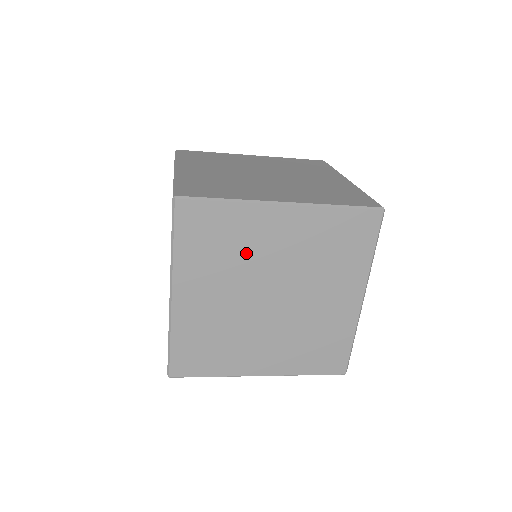
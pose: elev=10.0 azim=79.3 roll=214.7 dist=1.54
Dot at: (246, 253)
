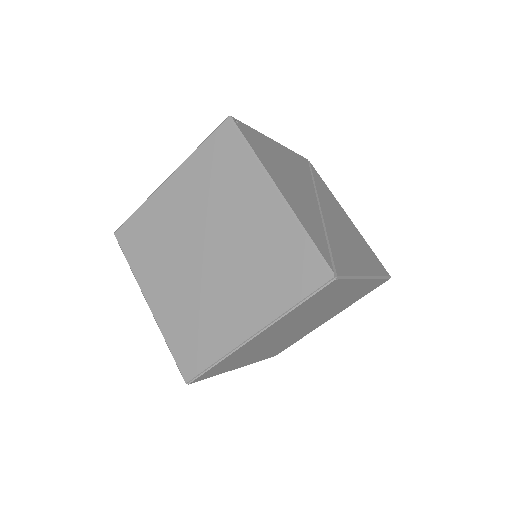
Dot at: (168, 232)
